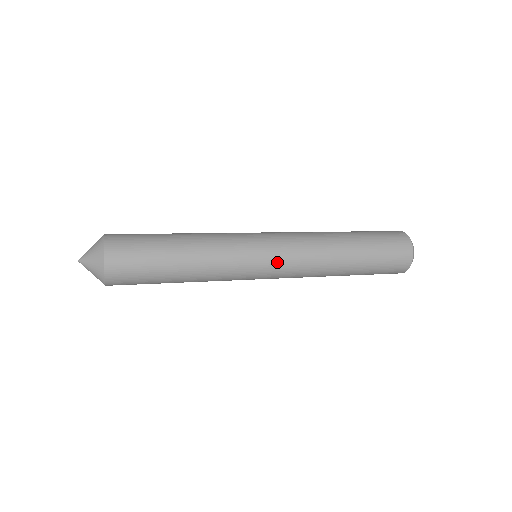
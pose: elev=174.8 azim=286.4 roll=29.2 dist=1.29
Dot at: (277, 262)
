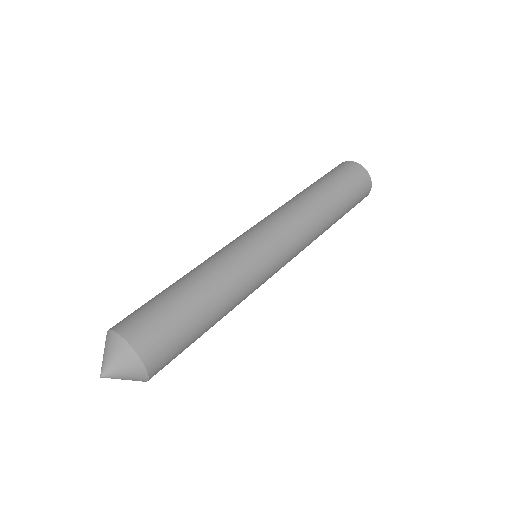
Dot at: (286, 255)
